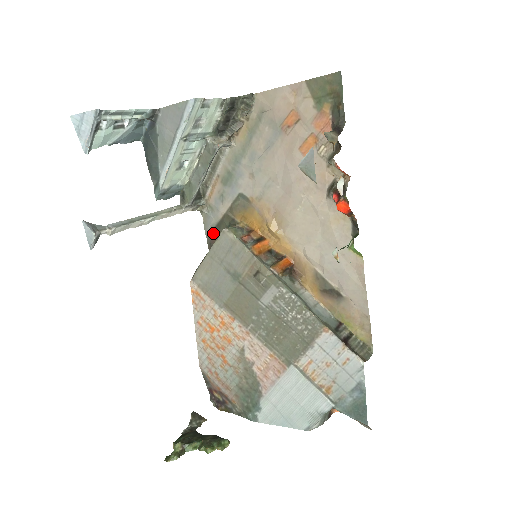
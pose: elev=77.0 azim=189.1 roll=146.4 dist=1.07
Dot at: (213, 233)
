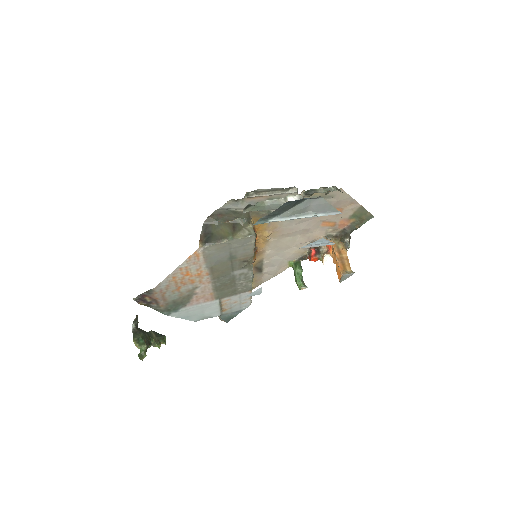
Dot at: (226, 212)
